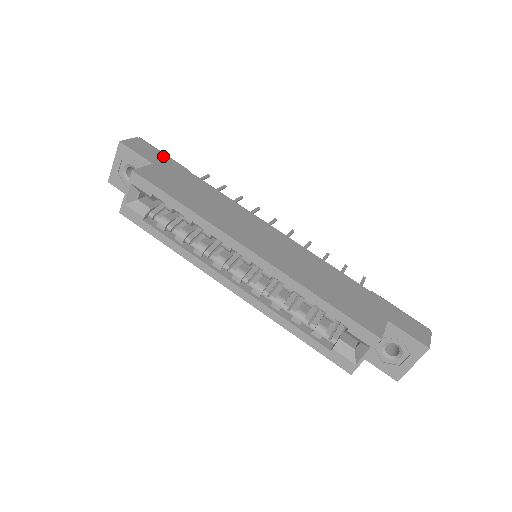
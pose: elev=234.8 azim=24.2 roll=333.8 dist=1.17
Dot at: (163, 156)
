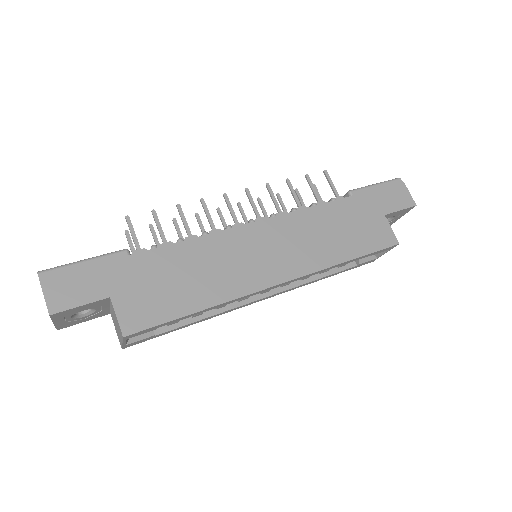
Dot at: (93, 270)
